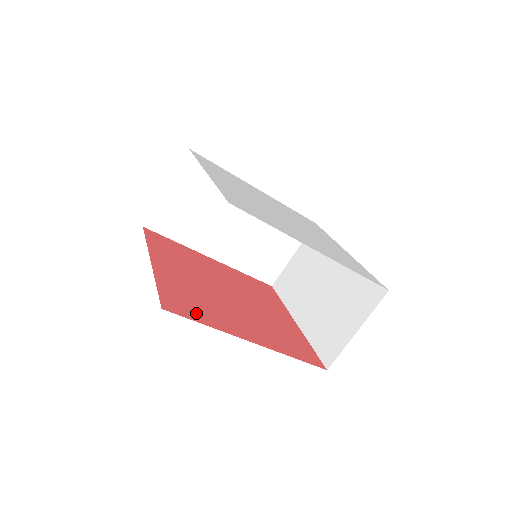
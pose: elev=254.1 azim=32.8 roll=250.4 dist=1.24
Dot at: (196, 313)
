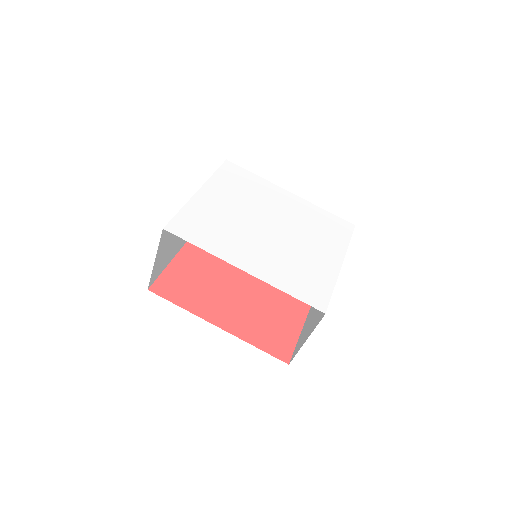
Dot at: (180, 296)
